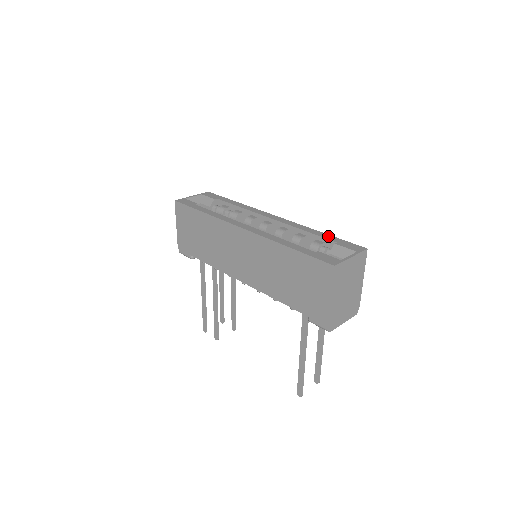
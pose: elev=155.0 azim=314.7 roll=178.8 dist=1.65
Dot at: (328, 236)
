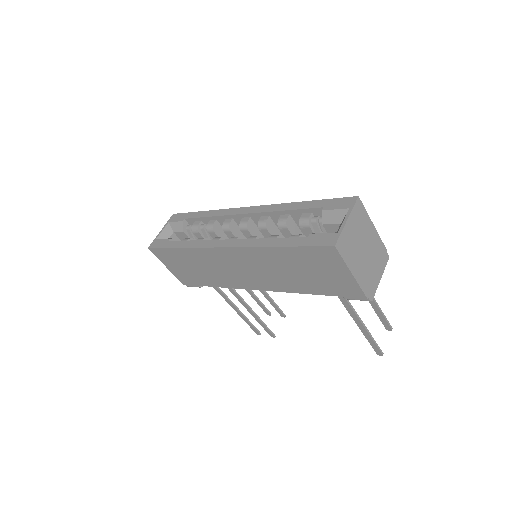
Dot at: (311, 203)
